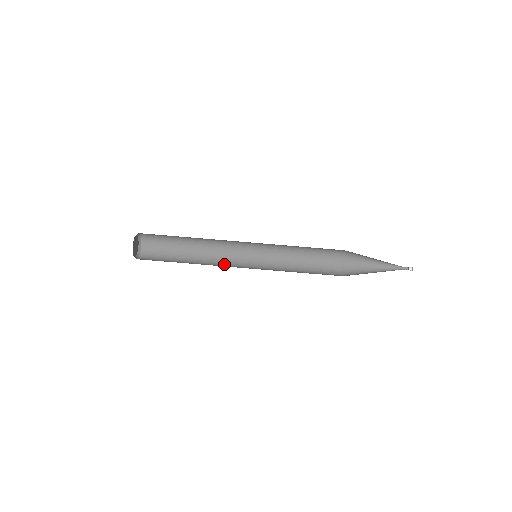
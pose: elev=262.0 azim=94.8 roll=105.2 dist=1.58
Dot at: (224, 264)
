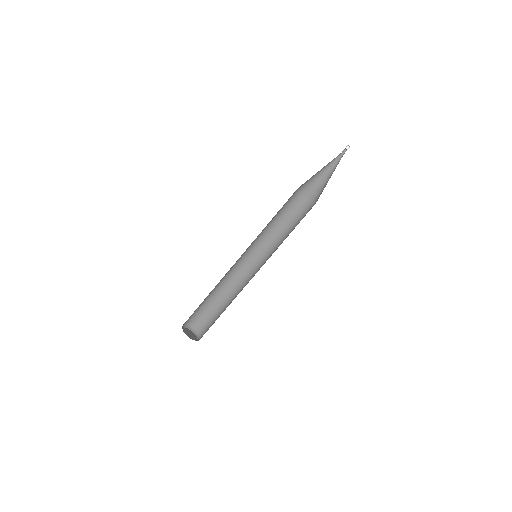
Dot at: (247, 283)
